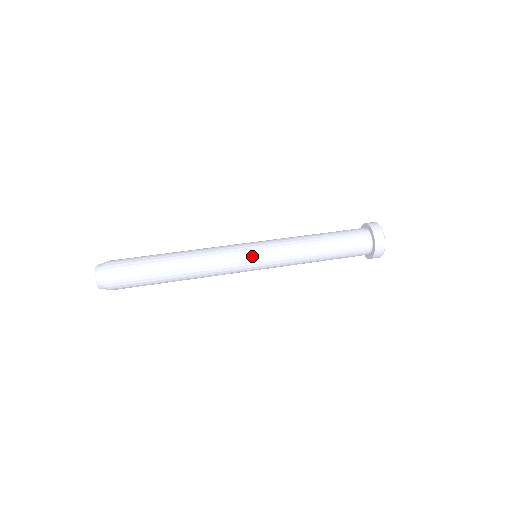
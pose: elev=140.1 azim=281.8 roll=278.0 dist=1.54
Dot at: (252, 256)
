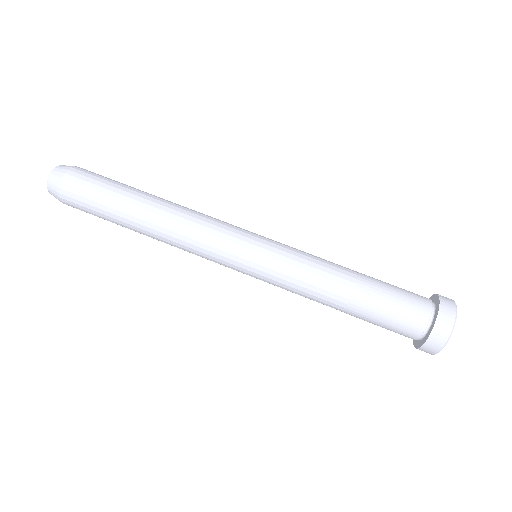
Dot at: (240, 269)
